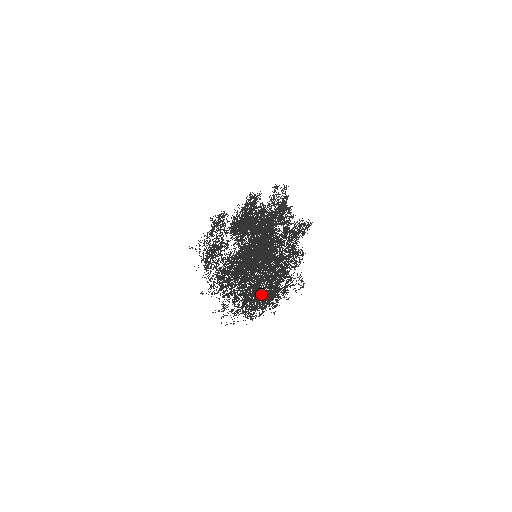
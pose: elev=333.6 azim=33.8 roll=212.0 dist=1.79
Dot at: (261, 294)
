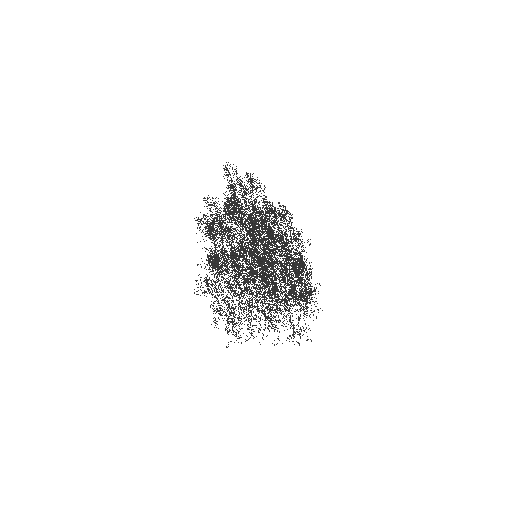
Dot at: occluded
